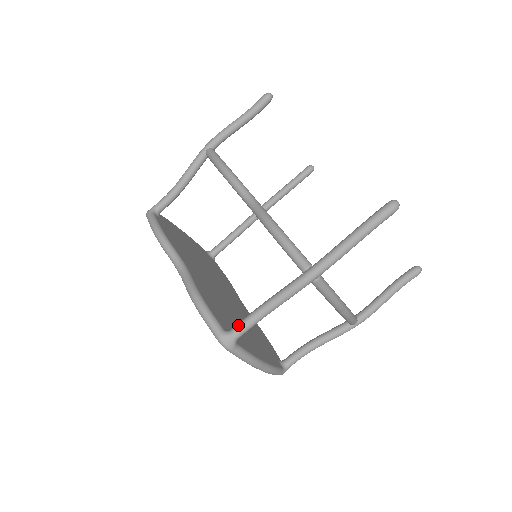
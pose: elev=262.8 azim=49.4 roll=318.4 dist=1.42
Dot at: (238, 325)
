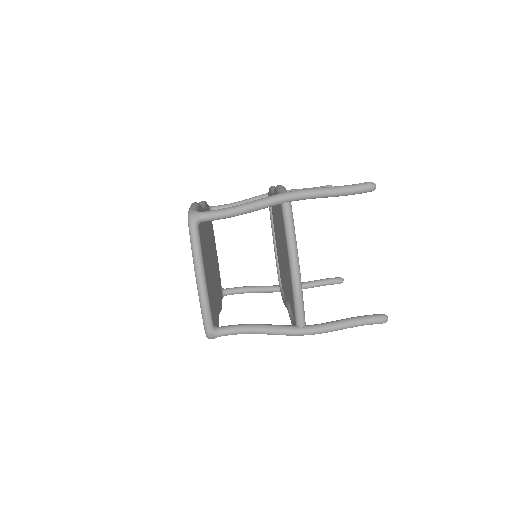
Dot at: occluded
